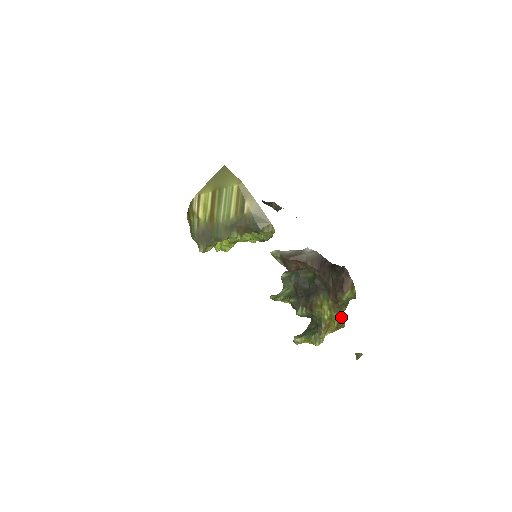
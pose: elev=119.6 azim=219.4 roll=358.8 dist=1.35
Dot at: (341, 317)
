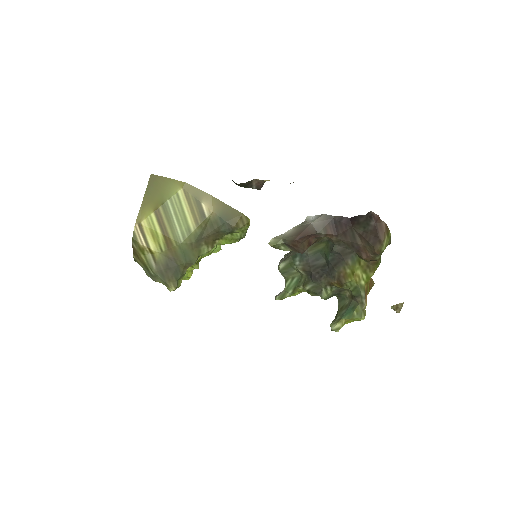
Dot at: occluded
